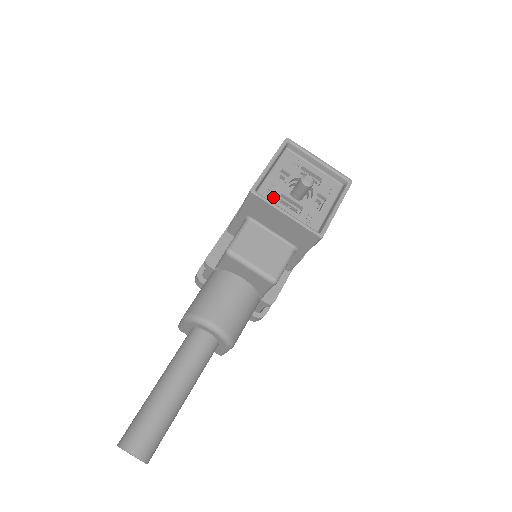
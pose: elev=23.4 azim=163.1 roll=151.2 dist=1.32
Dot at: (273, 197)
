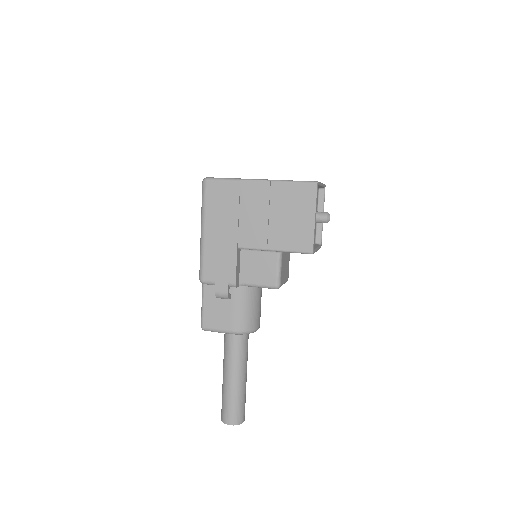
Dot at: occluded
